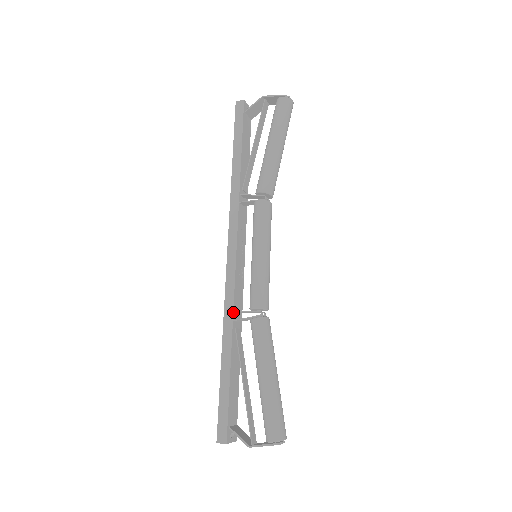
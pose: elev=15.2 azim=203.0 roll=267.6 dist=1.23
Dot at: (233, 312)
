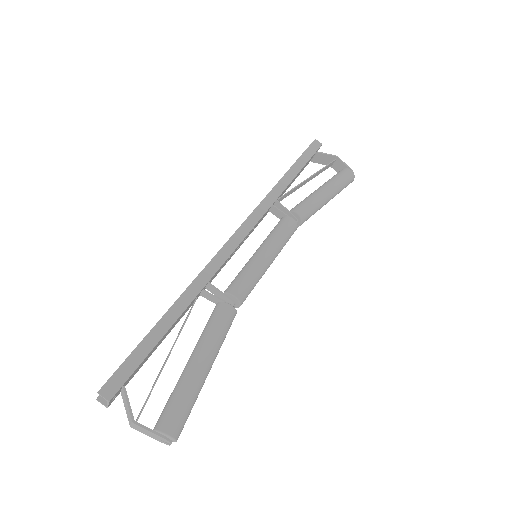
Dot at: (208, 282)
